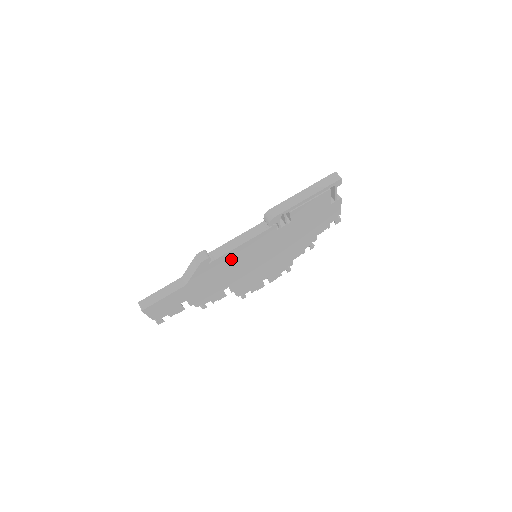
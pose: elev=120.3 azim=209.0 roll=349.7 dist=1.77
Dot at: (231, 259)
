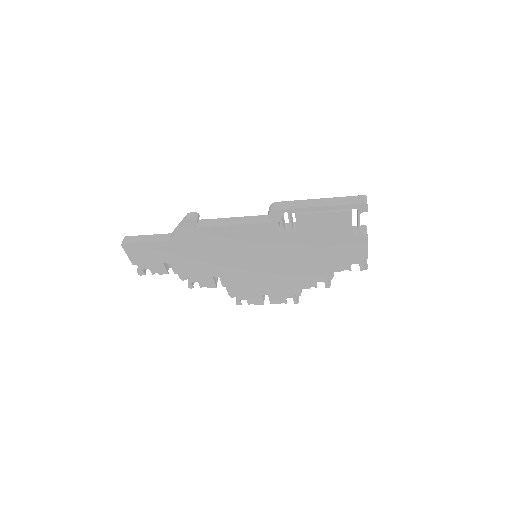
Dot at: (222, 238)
